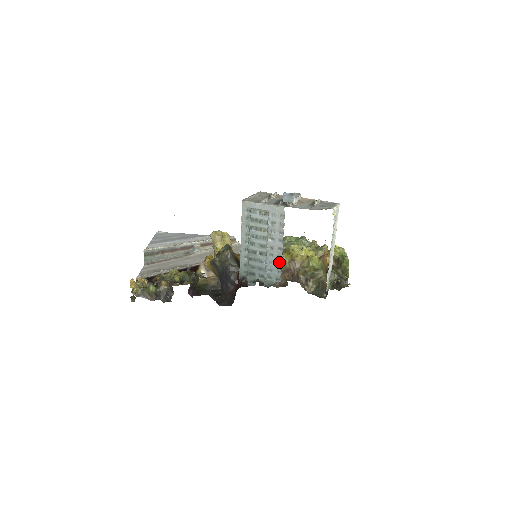
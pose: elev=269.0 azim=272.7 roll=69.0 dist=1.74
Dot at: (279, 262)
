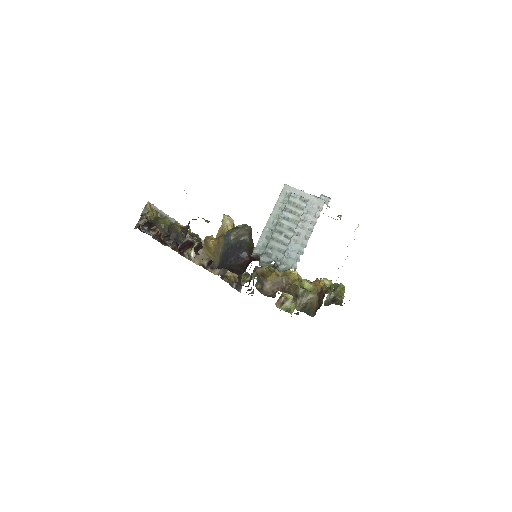
Dot at: (301, 249)
